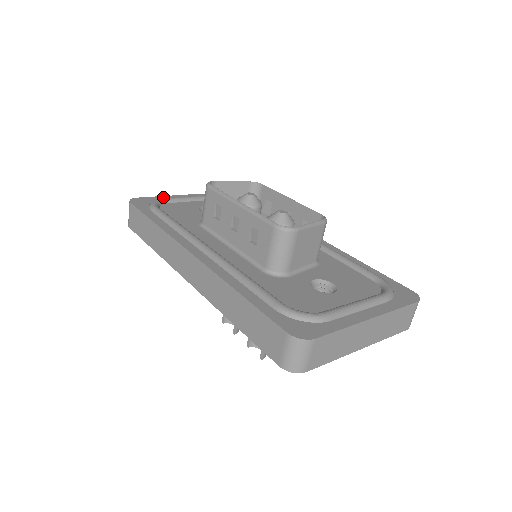
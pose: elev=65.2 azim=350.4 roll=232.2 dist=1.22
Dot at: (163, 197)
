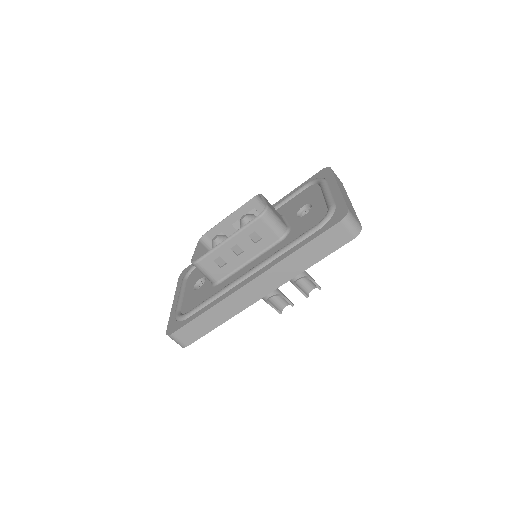
Dot at: (171, 315)
